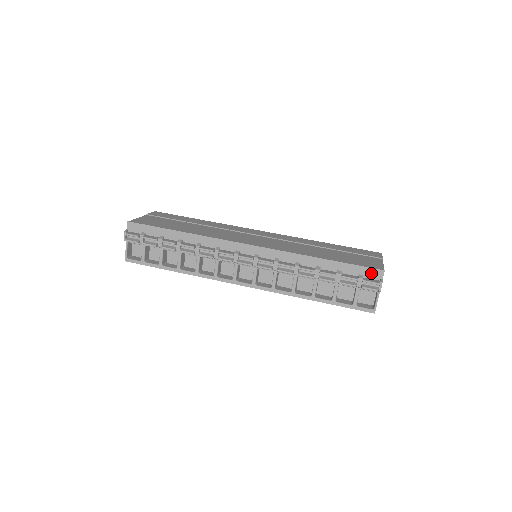
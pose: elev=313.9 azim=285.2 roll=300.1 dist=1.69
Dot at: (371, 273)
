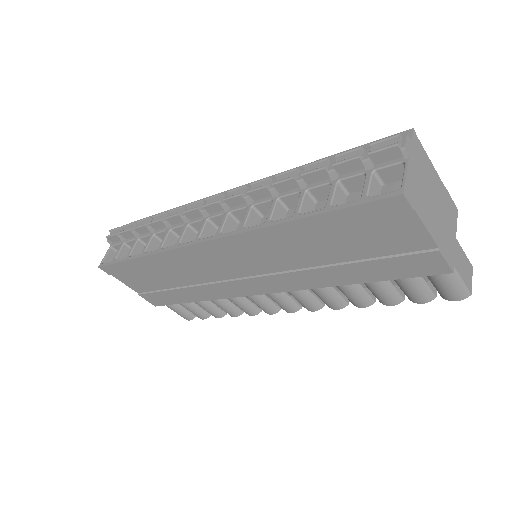
Dot at: occluded
